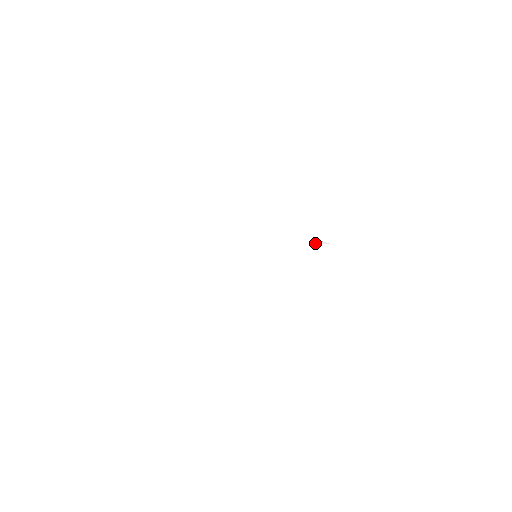
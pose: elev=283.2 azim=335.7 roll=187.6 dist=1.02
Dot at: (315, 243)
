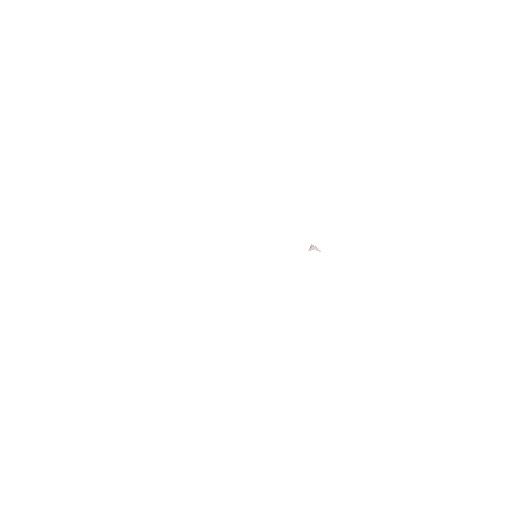
Dot at: (311, 247)
